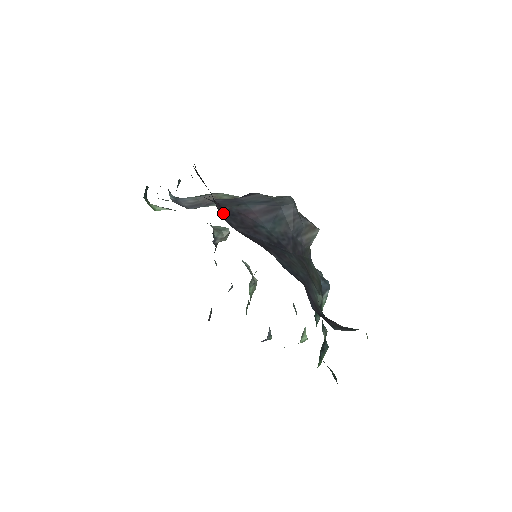
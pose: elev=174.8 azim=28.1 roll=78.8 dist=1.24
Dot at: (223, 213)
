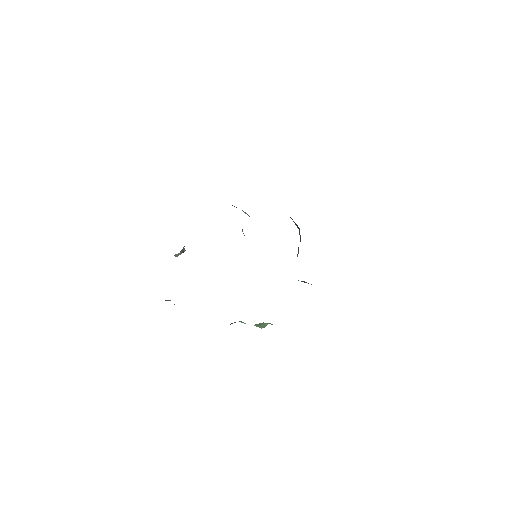
Dot at: occluded
